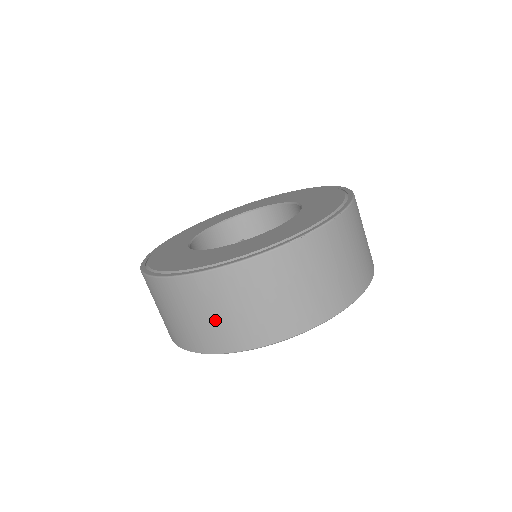
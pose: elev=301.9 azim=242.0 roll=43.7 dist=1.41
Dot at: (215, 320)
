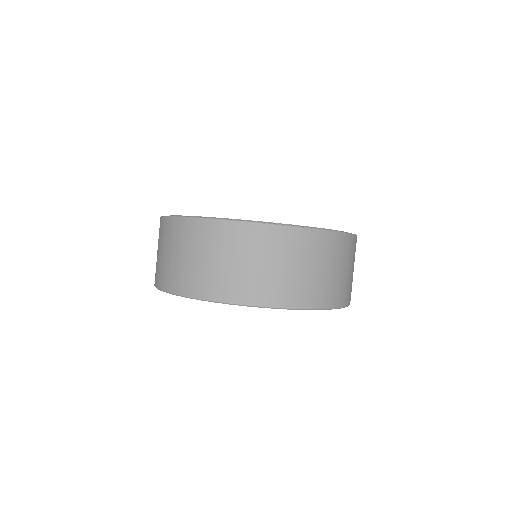
Dot at: (177, 261)
